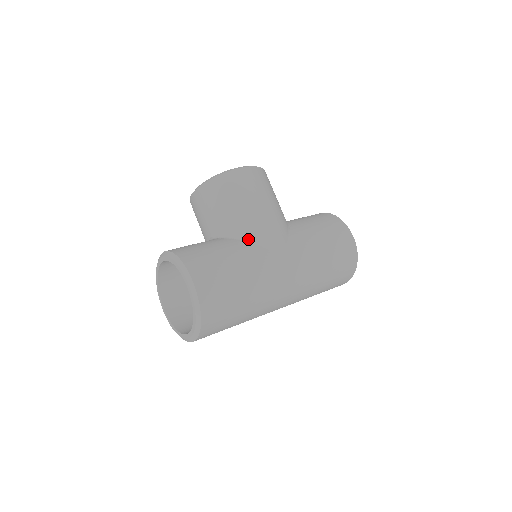
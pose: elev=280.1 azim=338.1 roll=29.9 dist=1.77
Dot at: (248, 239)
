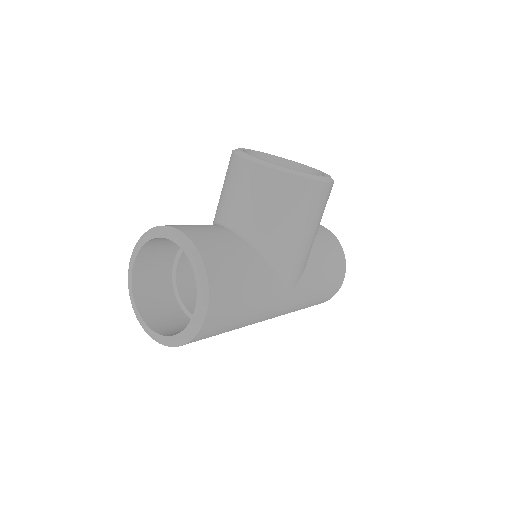
Dot at: (274, 264)
